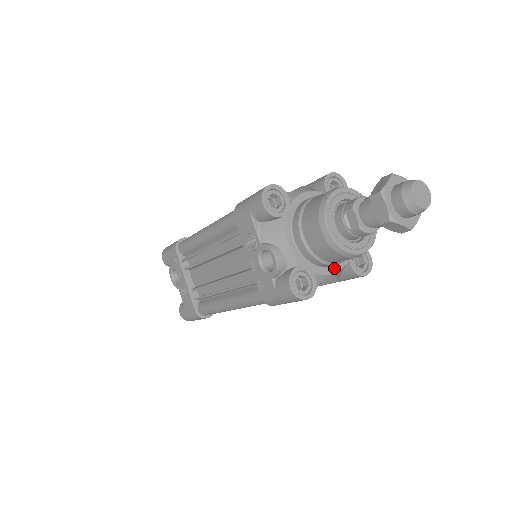
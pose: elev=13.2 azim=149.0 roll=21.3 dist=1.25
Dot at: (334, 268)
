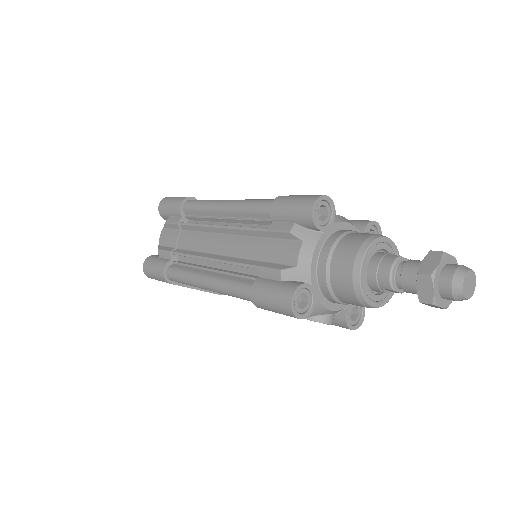
Dot at: occluded
